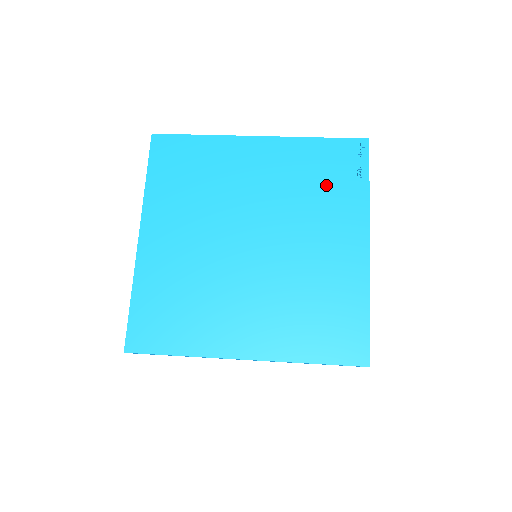
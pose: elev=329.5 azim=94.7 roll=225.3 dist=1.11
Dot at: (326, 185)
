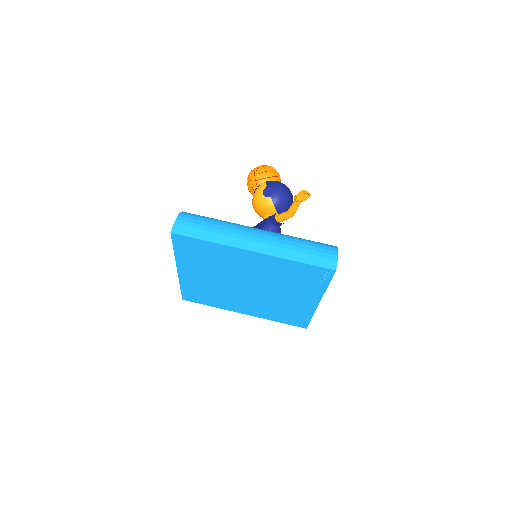
Dot at: (298, 281)
